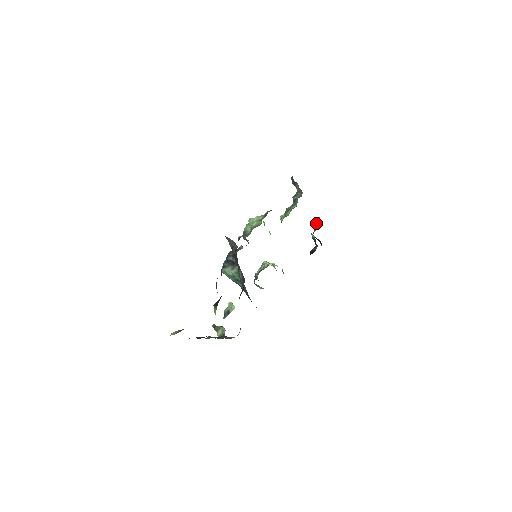
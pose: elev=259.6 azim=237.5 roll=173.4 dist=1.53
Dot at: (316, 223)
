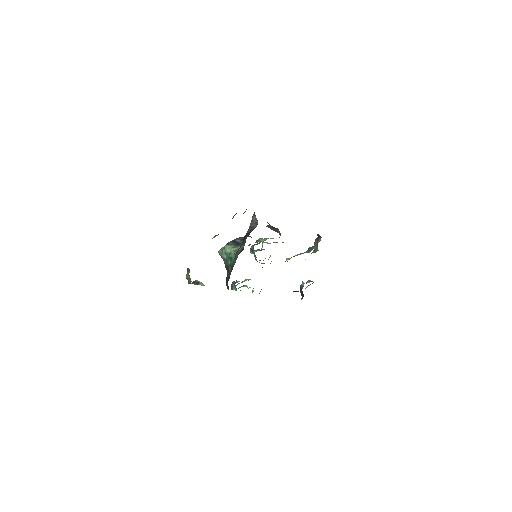
Dot at: (310, 280)
